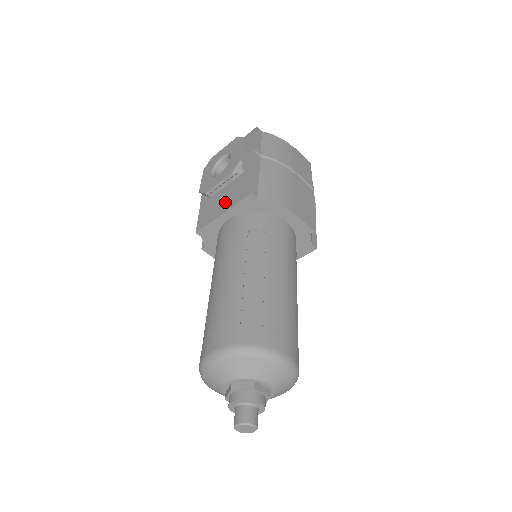
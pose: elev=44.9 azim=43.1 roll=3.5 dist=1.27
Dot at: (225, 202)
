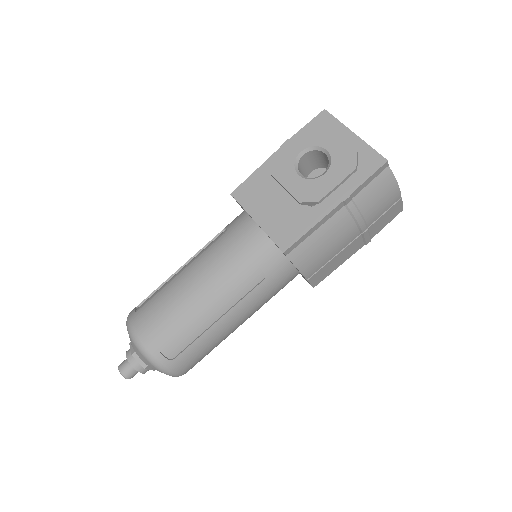
Dot at: (270, 212)
